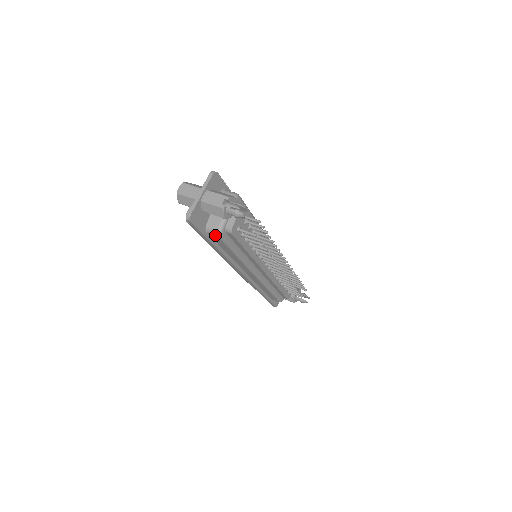
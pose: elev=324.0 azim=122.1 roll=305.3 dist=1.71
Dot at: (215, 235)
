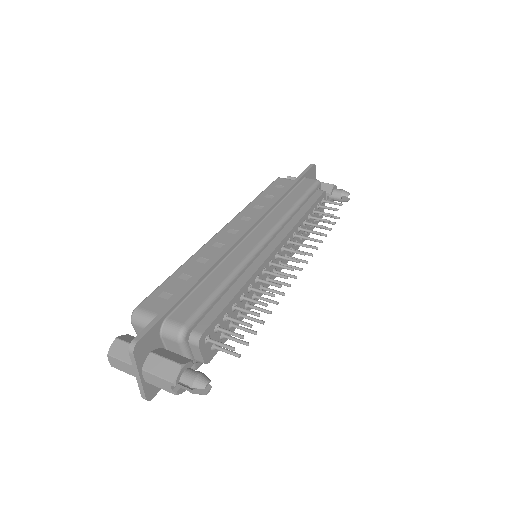
Dot at: occluded
